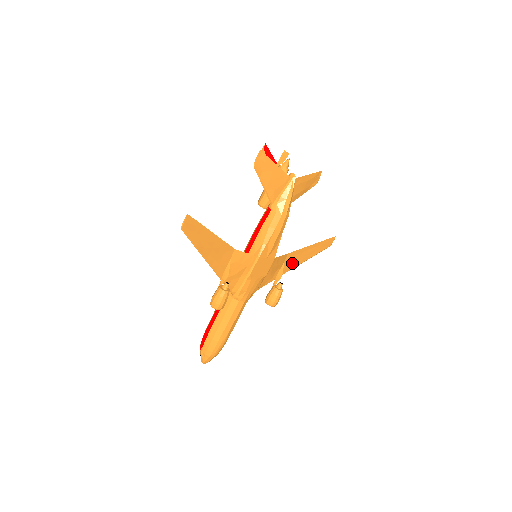
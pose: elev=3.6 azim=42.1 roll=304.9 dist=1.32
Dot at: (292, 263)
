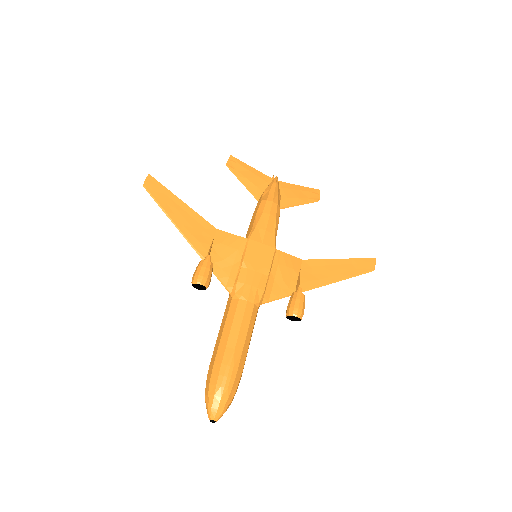
Dot at: (316, 277)
